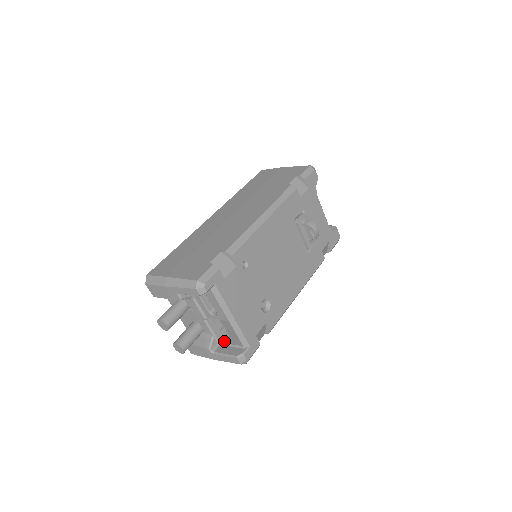
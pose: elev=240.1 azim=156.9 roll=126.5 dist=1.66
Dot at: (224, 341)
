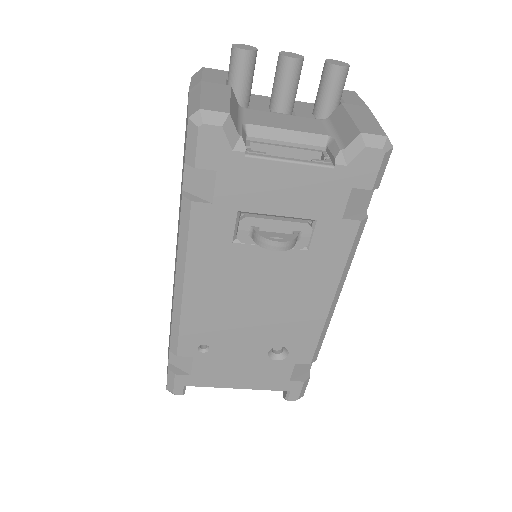
Dot at: occluded
